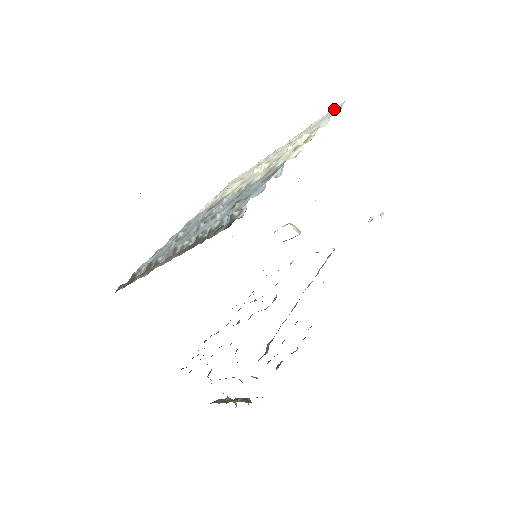
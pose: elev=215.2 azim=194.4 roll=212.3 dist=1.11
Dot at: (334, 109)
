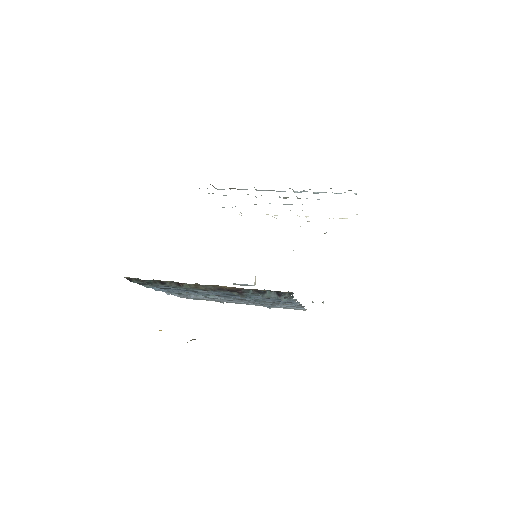
Dot at: occluded
